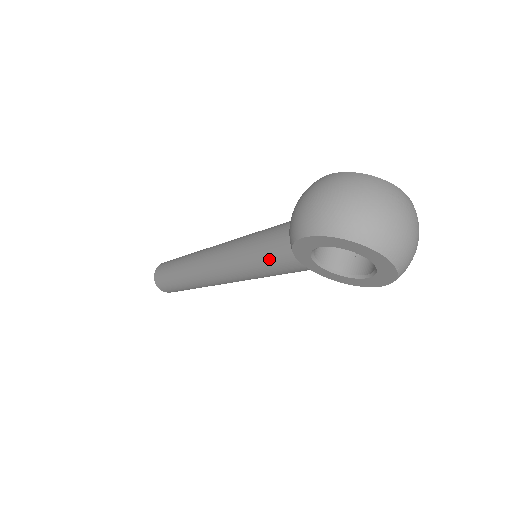
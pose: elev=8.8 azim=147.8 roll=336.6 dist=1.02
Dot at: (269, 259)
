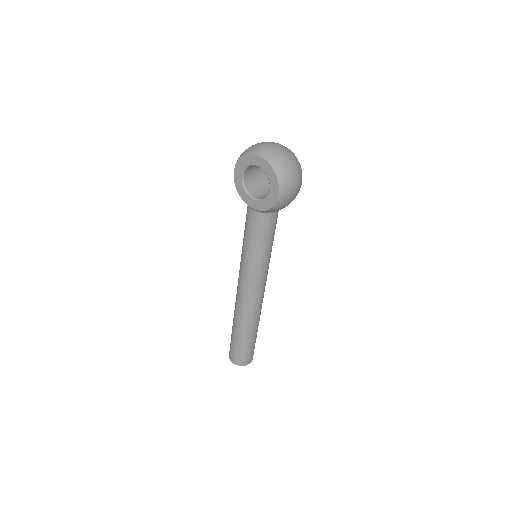
Dot at: (245, 228)
